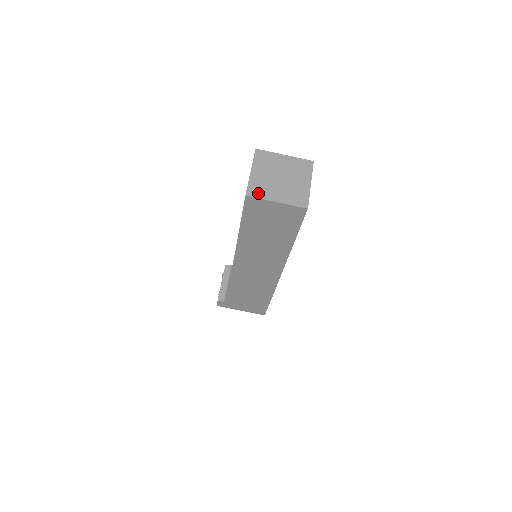
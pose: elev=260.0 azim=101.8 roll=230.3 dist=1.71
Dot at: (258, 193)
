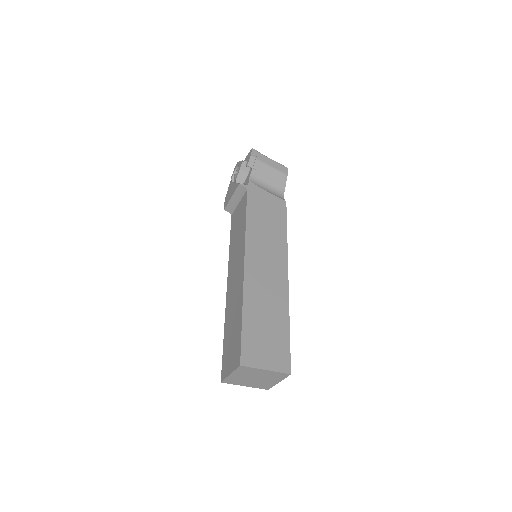
Dot at: (232, 383)
